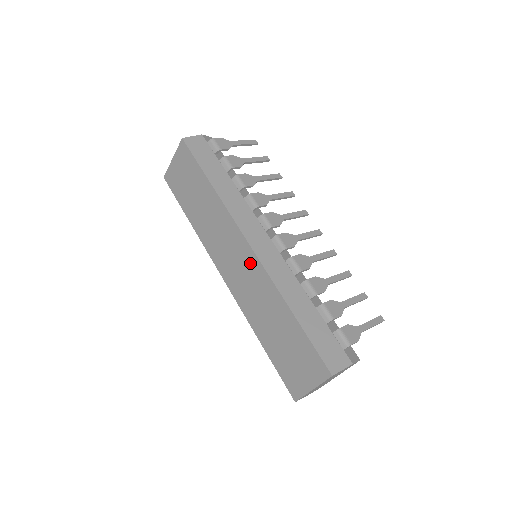
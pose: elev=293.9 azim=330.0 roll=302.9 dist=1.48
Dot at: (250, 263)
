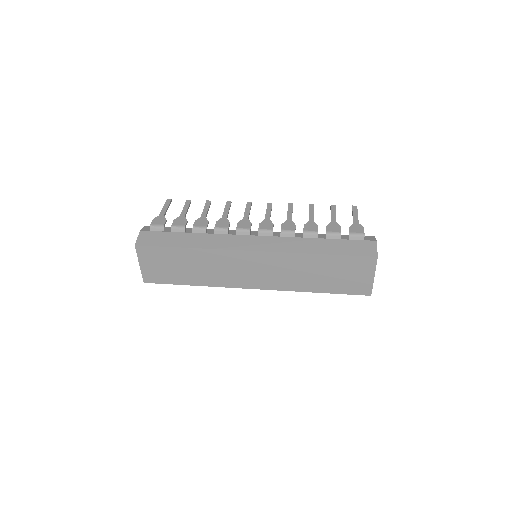
Dot at: (265, 260)
